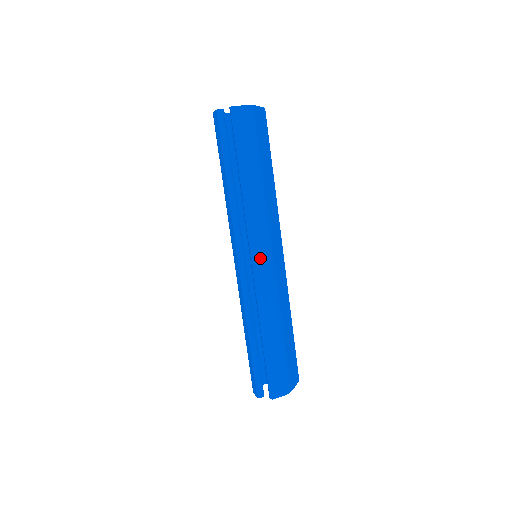
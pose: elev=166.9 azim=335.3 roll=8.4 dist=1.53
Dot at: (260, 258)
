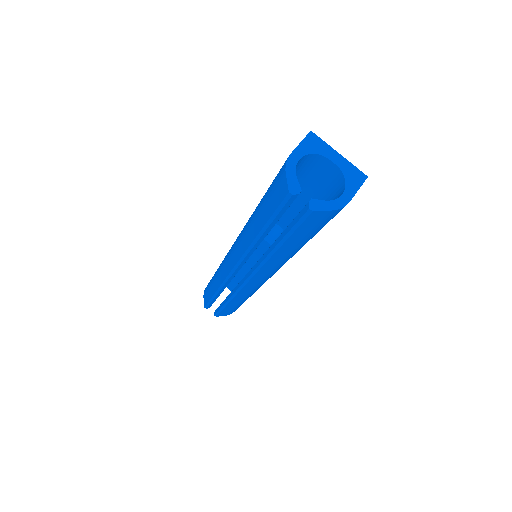
Dot at: (256, 281)
